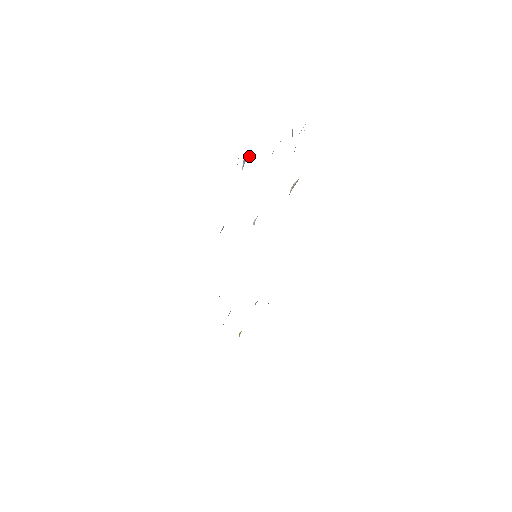
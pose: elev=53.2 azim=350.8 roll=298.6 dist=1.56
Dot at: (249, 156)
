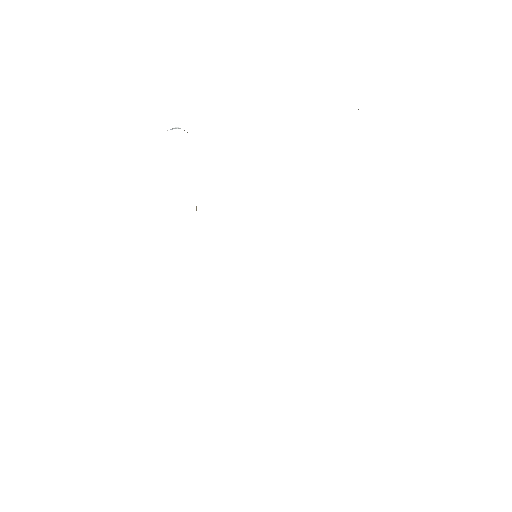
Dot at: (172, 128)
